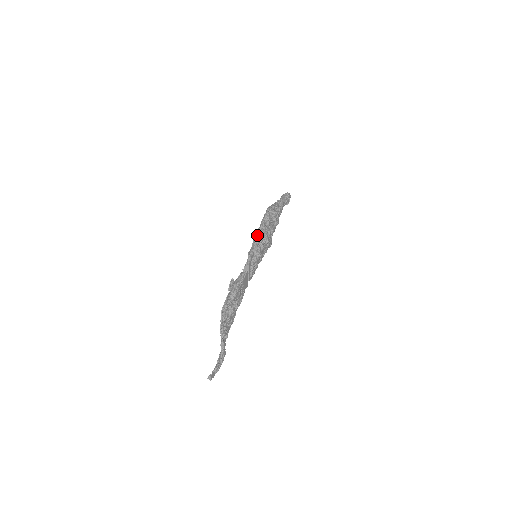
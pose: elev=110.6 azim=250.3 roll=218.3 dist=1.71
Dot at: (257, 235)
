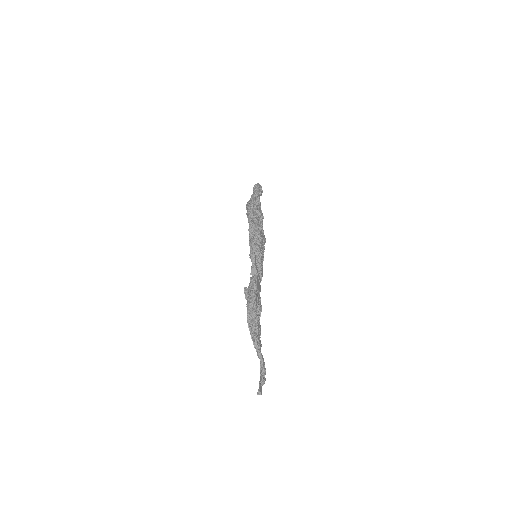
Dot at: (251, 235)
